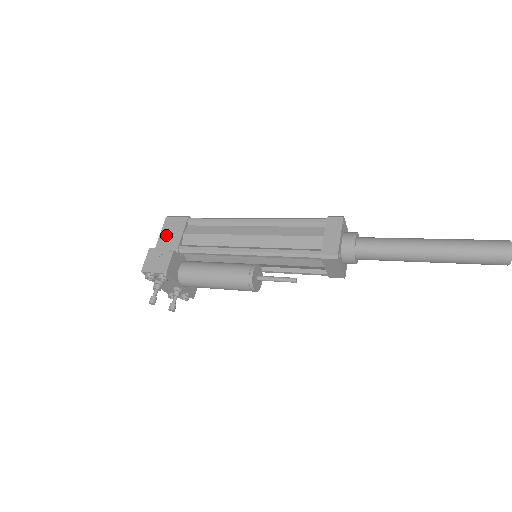
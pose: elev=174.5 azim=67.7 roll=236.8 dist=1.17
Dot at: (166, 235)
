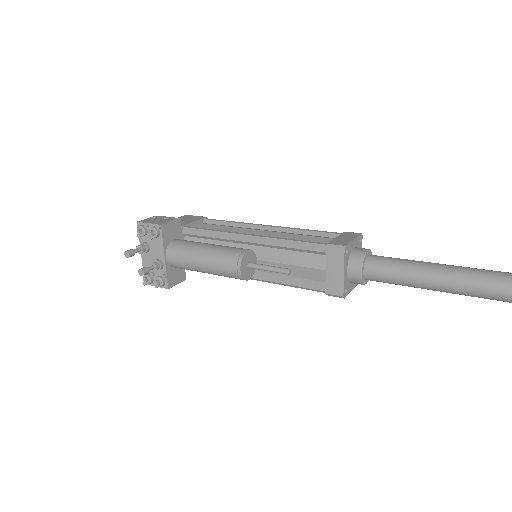
Dot at: occluded
